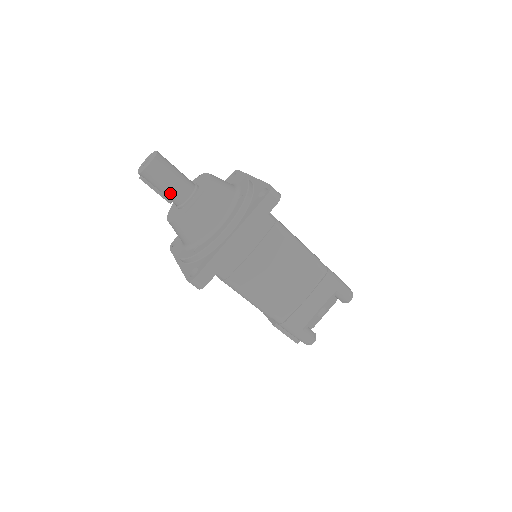
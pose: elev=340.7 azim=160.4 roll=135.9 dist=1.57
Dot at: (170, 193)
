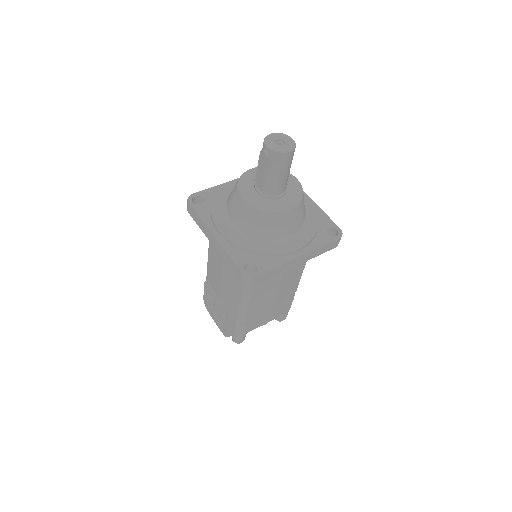
Dot at: (273, 182)
